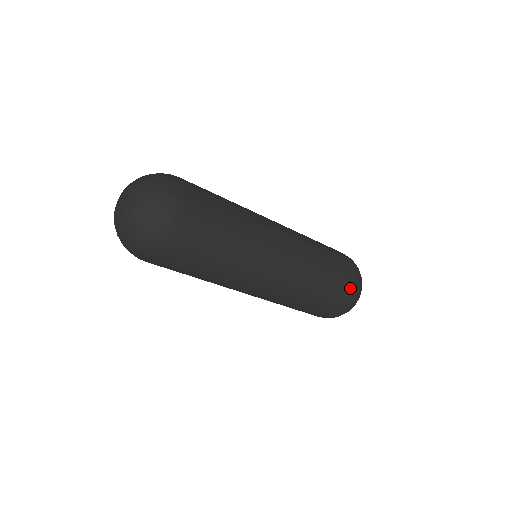
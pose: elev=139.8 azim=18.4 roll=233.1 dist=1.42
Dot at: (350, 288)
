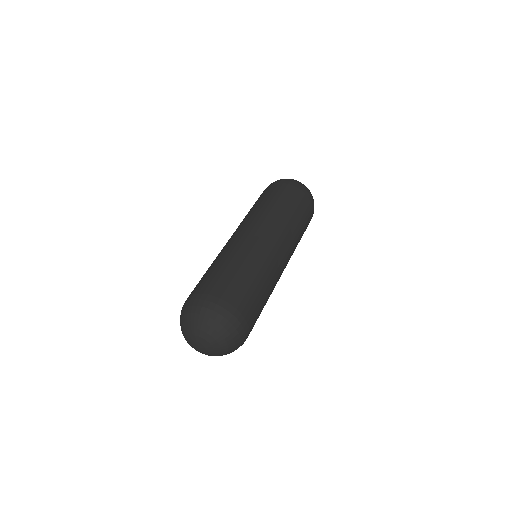
Dot at: (312, 214)
